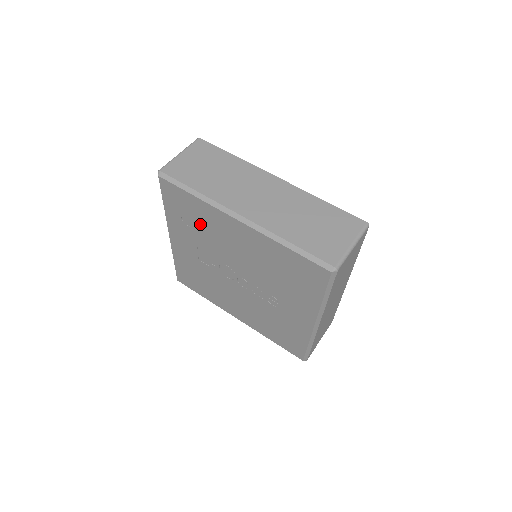
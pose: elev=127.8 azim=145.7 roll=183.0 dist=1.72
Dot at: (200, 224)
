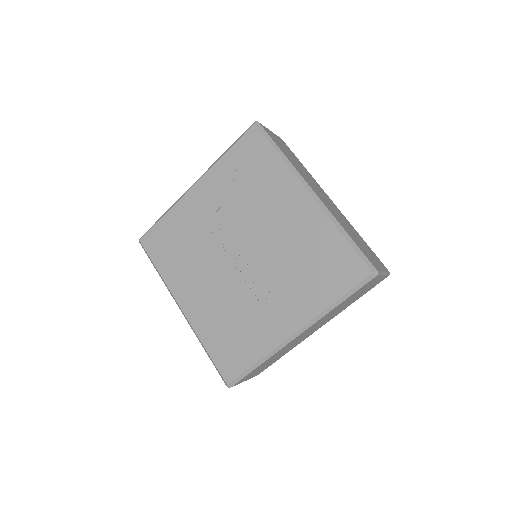
Dot at: (254, 184)
